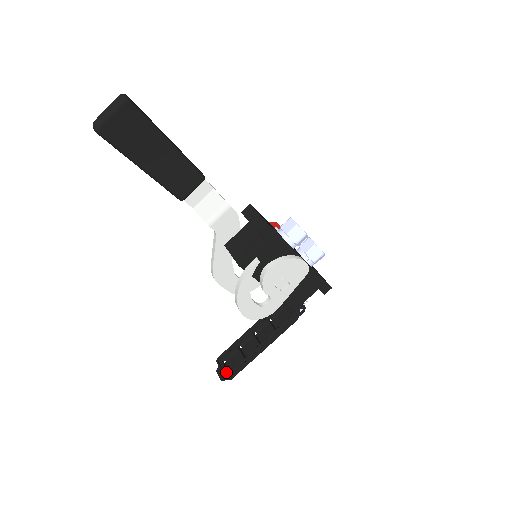
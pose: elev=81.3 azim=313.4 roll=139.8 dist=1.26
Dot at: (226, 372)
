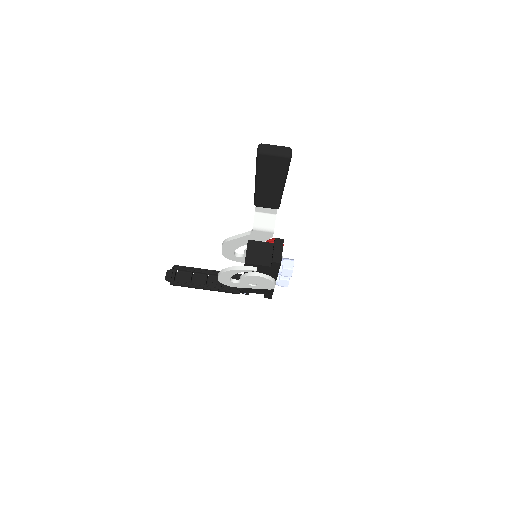
Dot at: (173, 279)
